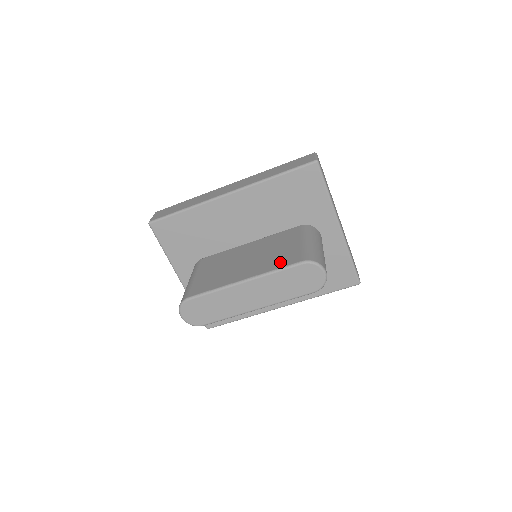
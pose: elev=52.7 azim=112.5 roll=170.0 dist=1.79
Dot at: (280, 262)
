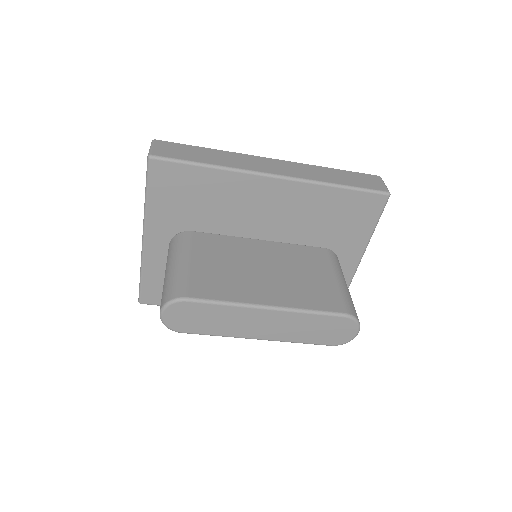
Dot at: (316, 300)
